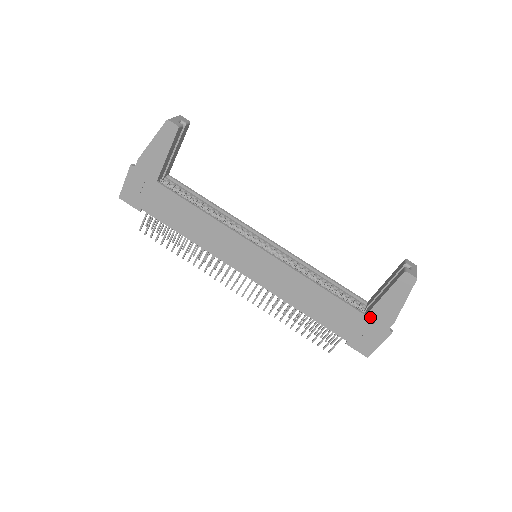
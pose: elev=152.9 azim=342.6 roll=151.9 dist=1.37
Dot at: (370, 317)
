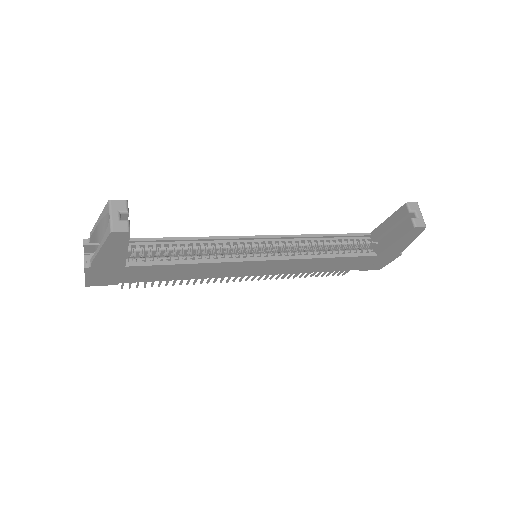
Dot at: (381, 255)
